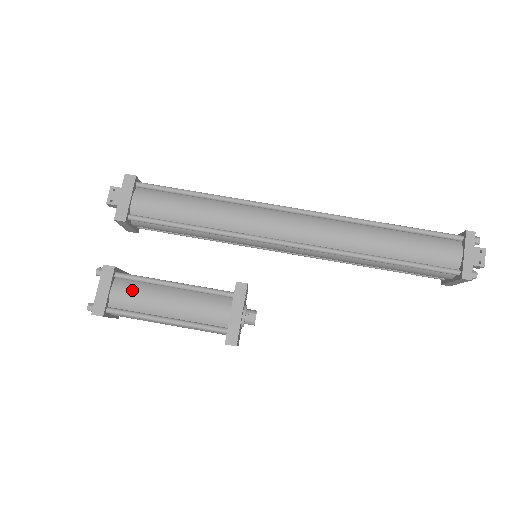
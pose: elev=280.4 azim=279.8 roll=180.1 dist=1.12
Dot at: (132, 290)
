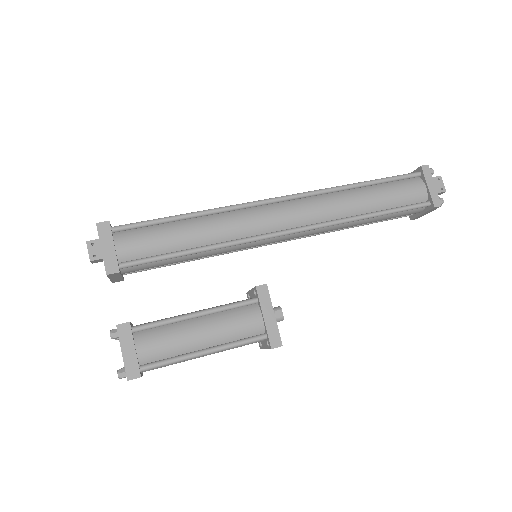
Dot at: (158, 338)
